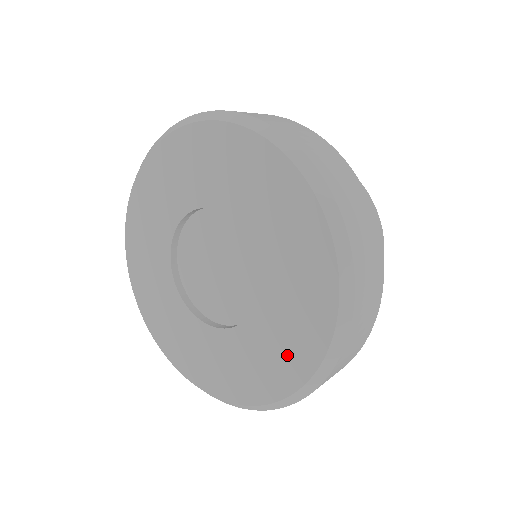
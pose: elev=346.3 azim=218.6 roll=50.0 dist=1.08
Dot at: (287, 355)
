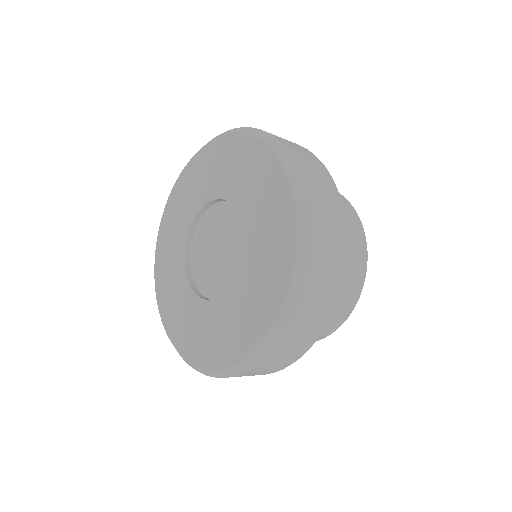
Dot at: (276, 238)
